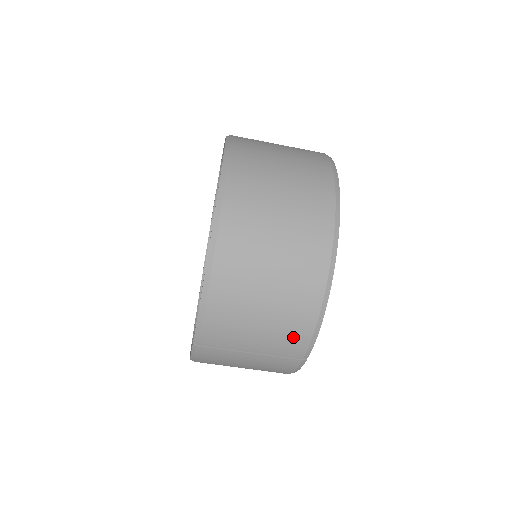
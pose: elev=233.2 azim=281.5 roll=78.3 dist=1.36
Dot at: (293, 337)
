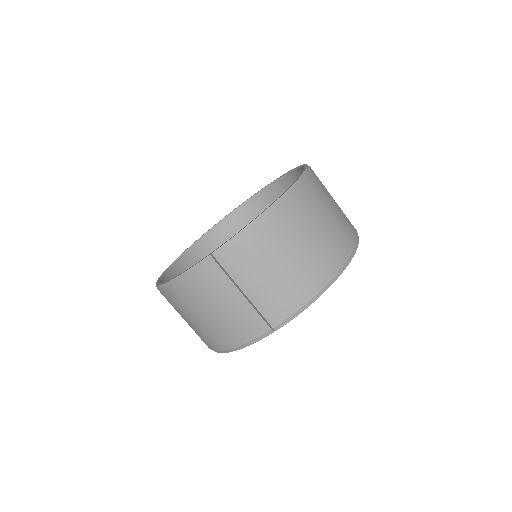
Dot at: (286, 300)
